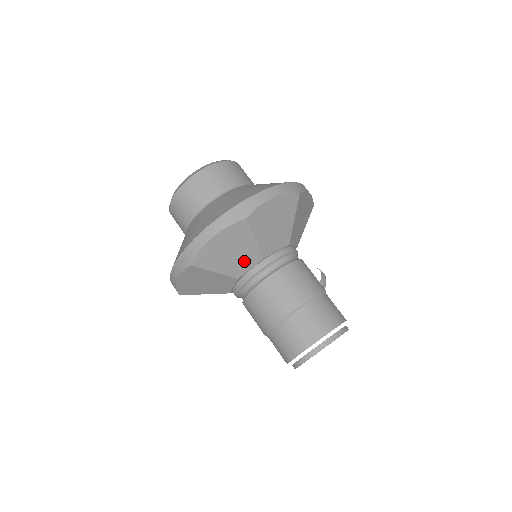
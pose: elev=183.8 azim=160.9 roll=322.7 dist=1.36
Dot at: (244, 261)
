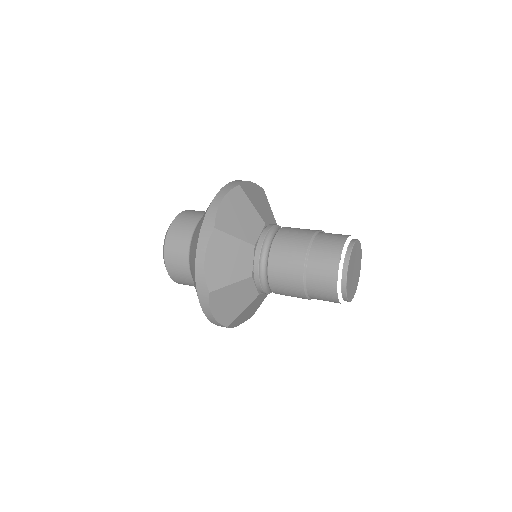
Dot at: (243, 260)
